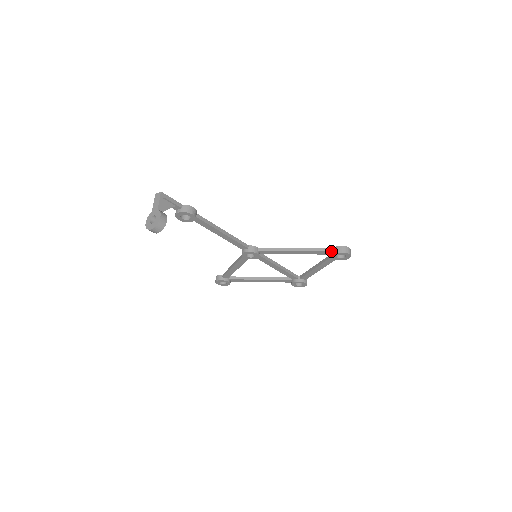
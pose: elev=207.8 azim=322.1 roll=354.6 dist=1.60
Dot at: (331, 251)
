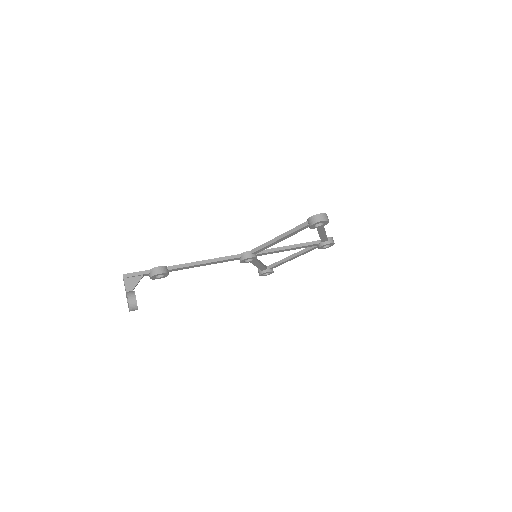
Dot at: (307, 225)
